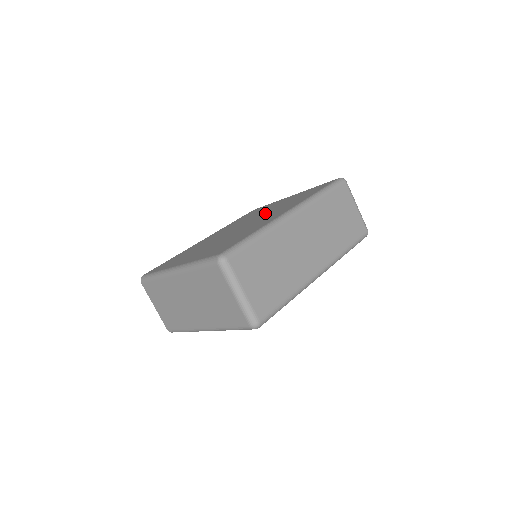
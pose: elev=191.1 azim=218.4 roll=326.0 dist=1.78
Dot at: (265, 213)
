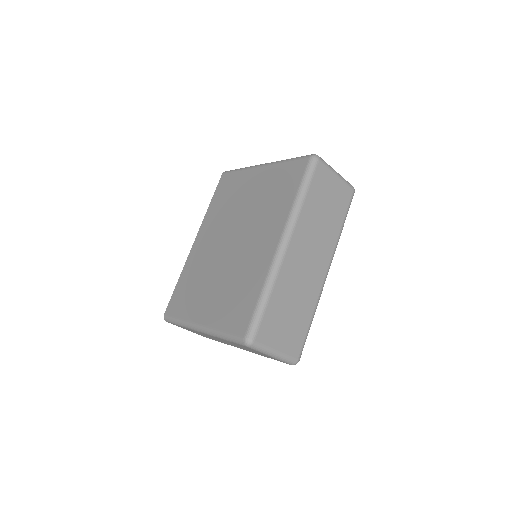
Dot at: (248, 216)
